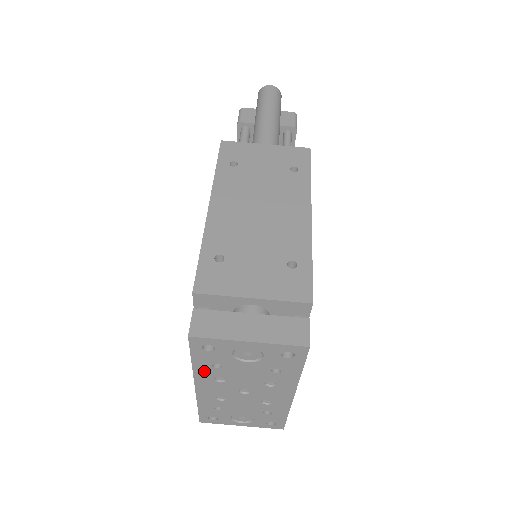
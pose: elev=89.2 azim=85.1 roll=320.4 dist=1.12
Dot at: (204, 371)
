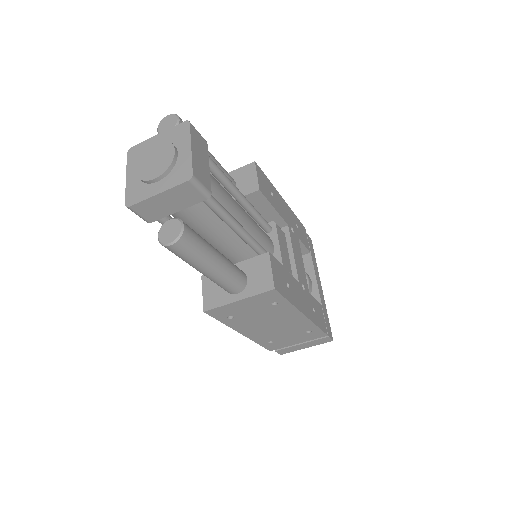
Dot at: occluded
